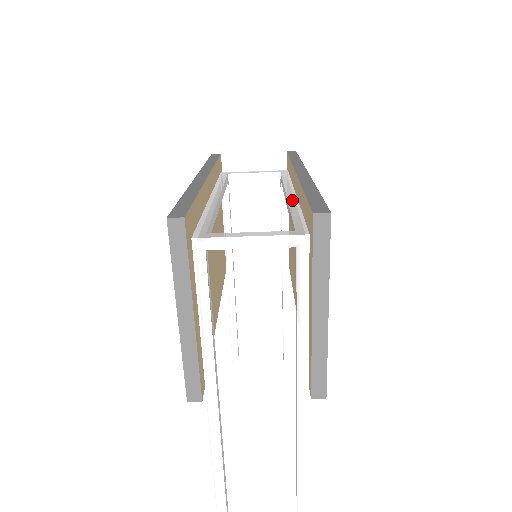
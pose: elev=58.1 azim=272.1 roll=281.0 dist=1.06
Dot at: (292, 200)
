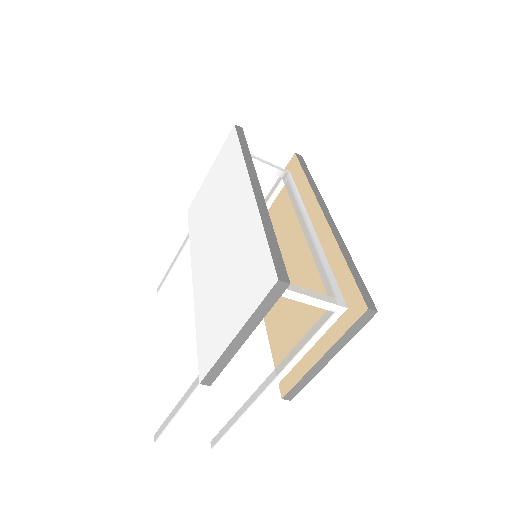
Dot at: (316, 240)
